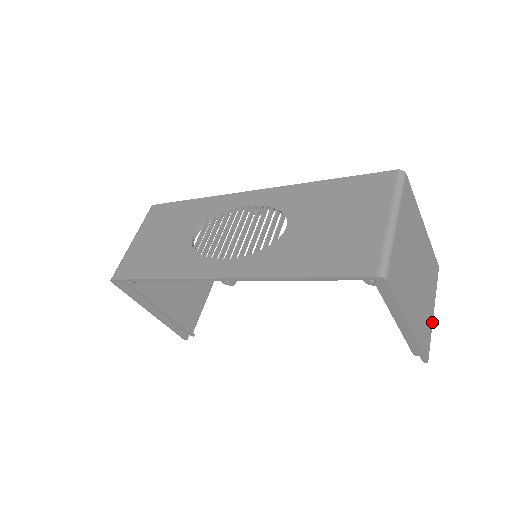
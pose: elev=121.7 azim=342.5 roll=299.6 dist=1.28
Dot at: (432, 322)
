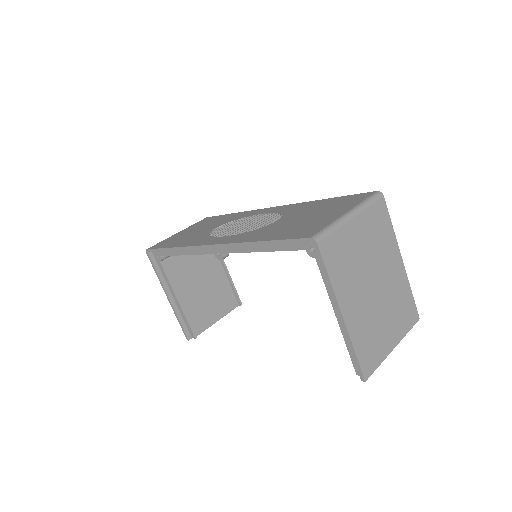
Dot at: (388, 354)
